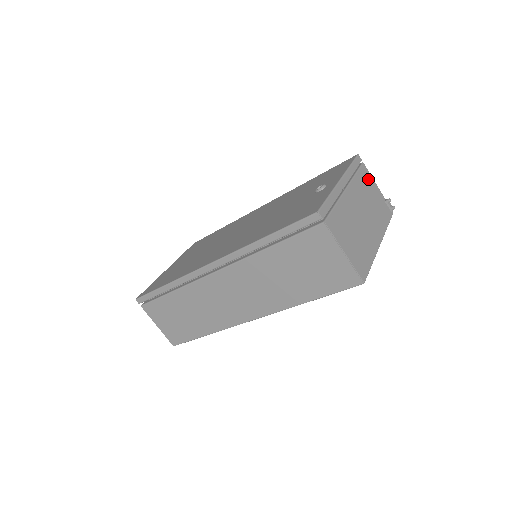
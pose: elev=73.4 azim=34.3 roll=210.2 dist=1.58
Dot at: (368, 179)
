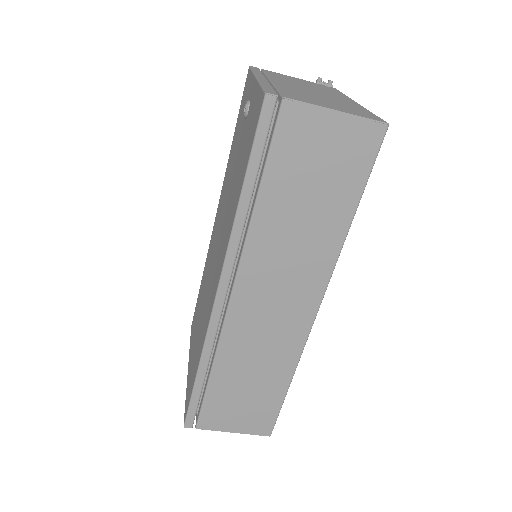
Dot at: occluded
